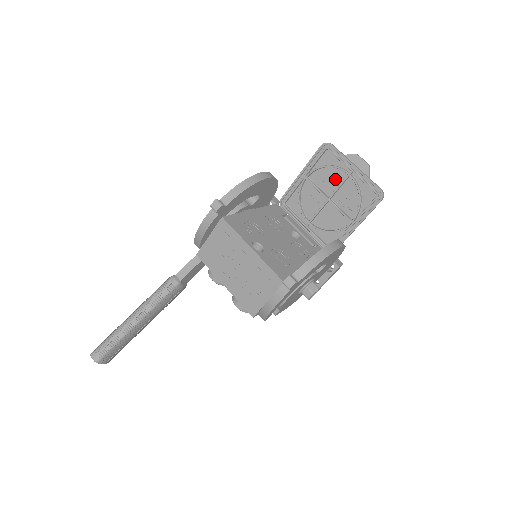
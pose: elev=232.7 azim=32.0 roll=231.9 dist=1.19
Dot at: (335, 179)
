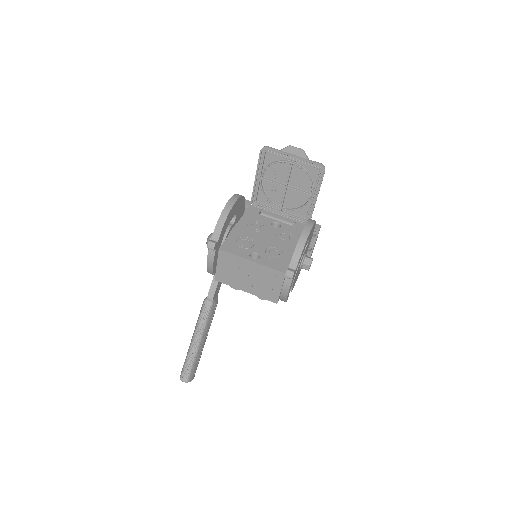
Dot at: (283, 170)
